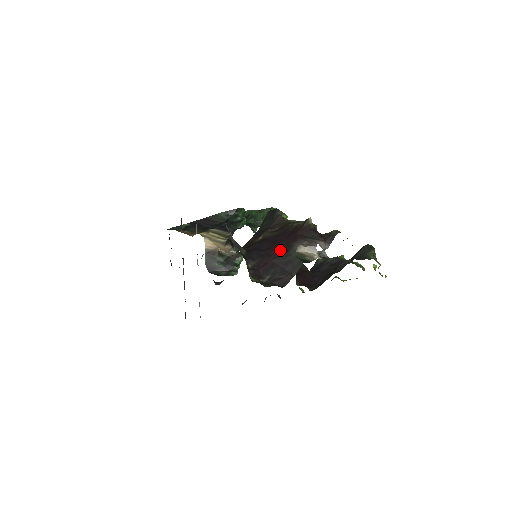
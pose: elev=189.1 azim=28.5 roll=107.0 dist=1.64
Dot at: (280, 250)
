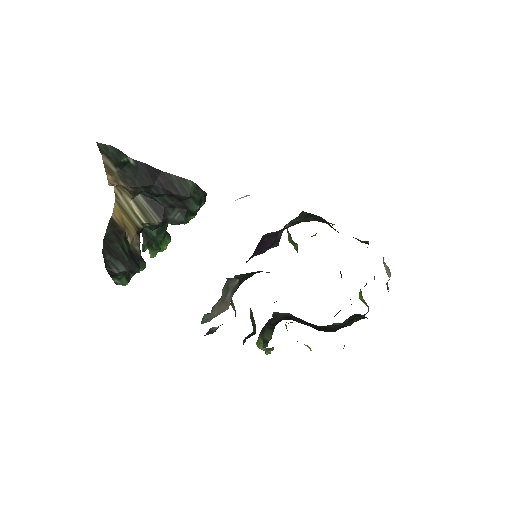
Dot at: occluded
